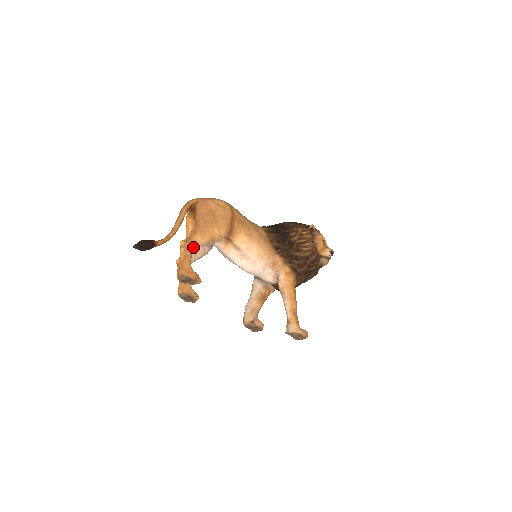
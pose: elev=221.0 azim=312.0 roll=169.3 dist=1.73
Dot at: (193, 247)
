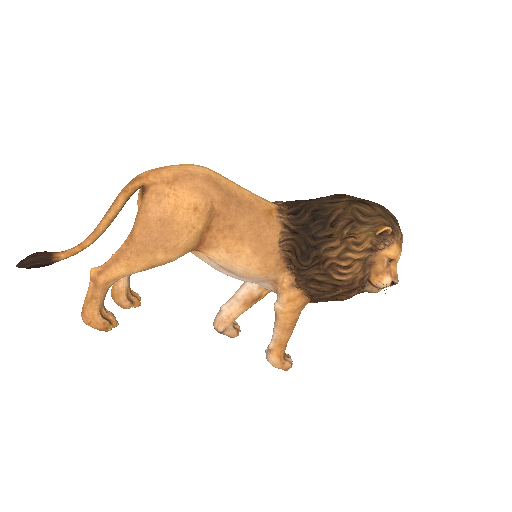
Dot at: (109, 283)
